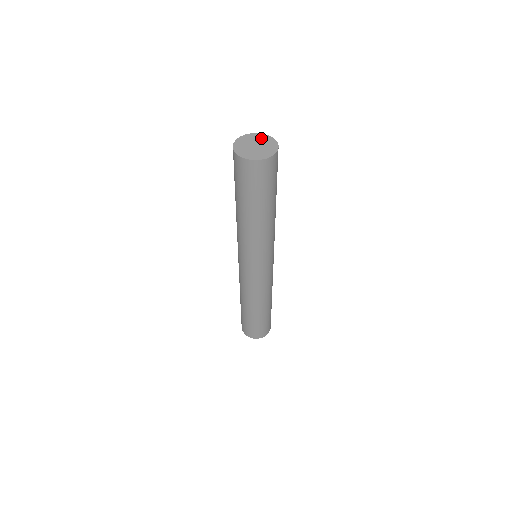
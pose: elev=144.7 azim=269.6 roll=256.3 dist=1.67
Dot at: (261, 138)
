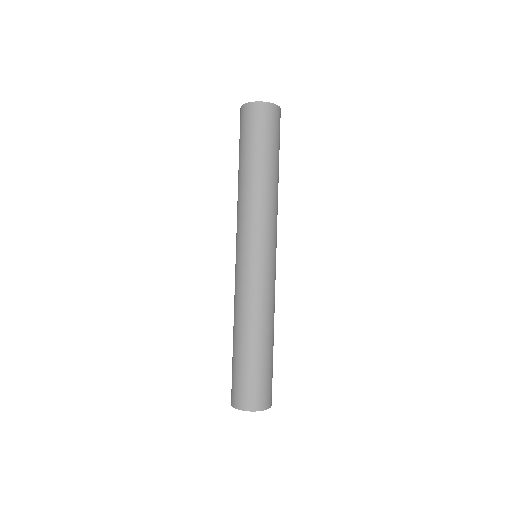
Dot at: occluded
